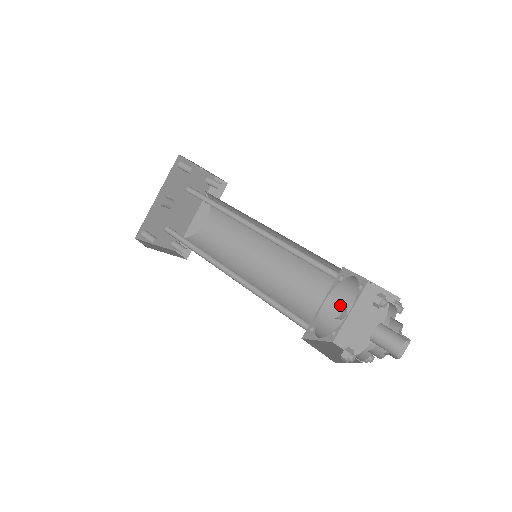
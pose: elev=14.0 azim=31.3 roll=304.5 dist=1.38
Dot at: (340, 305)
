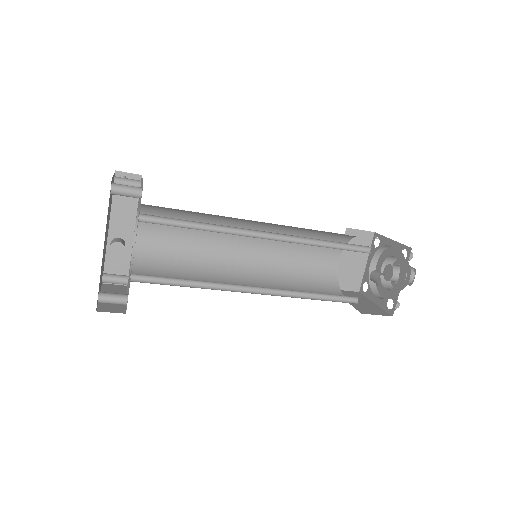
Dot at: (380, 273)
